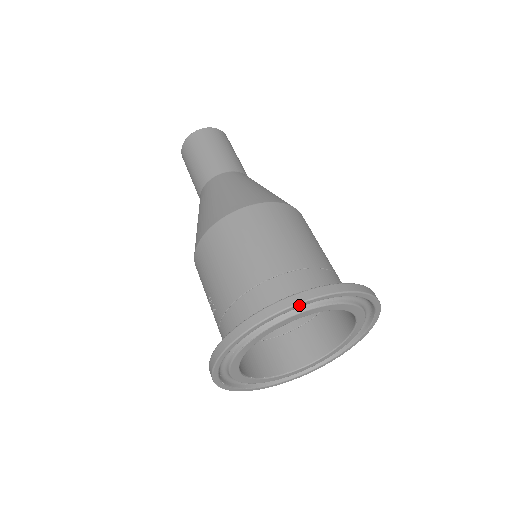
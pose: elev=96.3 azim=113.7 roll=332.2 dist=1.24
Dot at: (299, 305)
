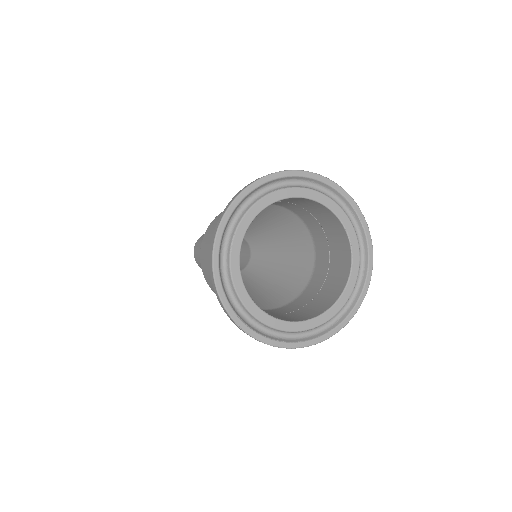
Dot at: (253, 185)
